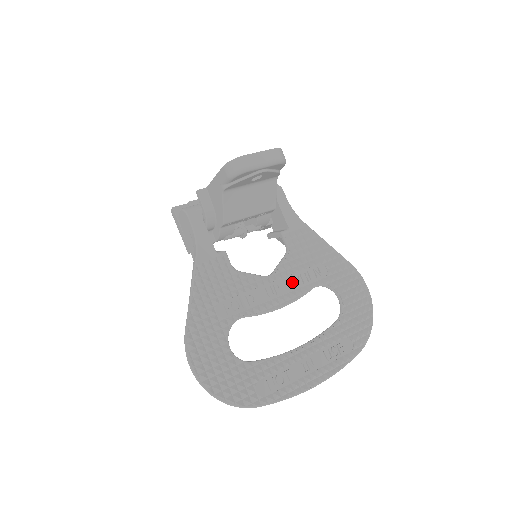
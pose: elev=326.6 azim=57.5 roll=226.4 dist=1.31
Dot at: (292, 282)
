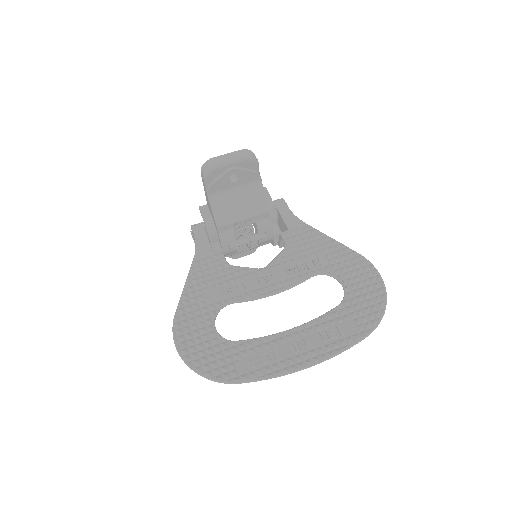
Dot at: (286, 271)
